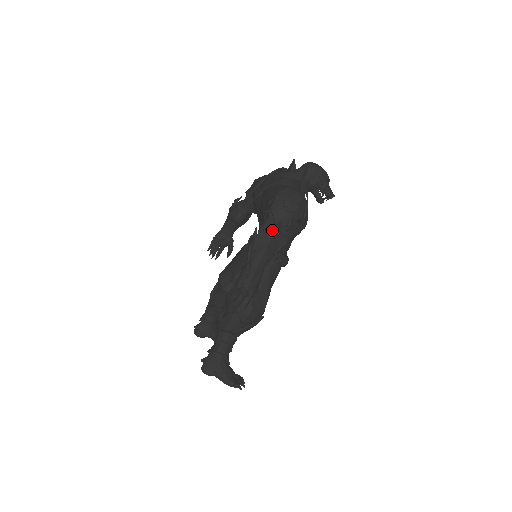
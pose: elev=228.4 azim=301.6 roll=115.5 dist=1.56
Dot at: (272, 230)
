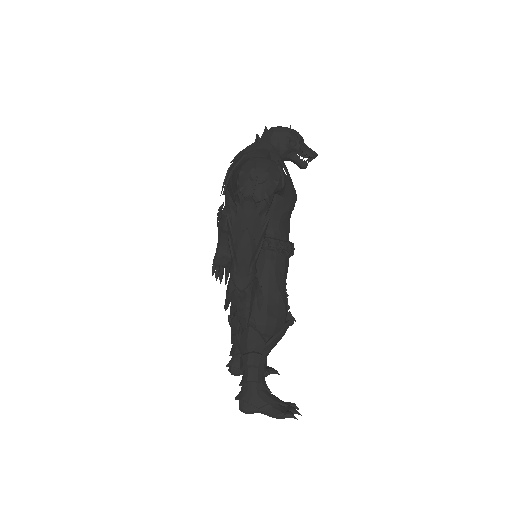
Dot at: (244, 208)
